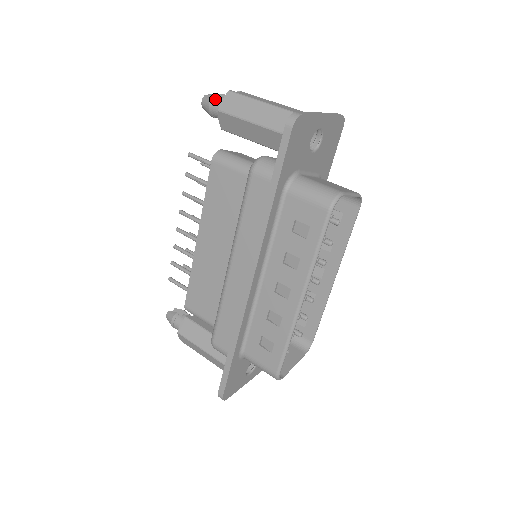
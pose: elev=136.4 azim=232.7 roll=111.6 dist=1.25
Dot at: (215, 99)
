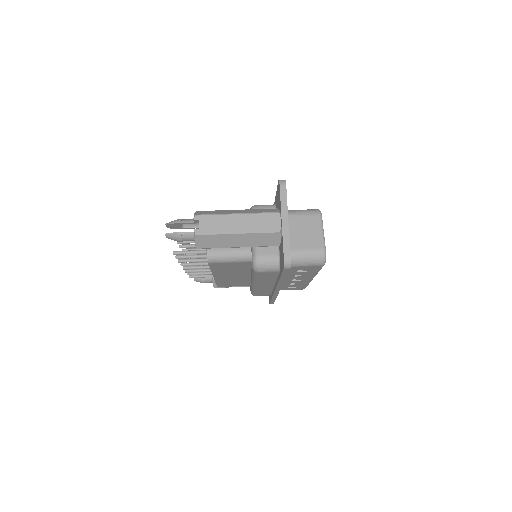
Dot at: (182, 237)
